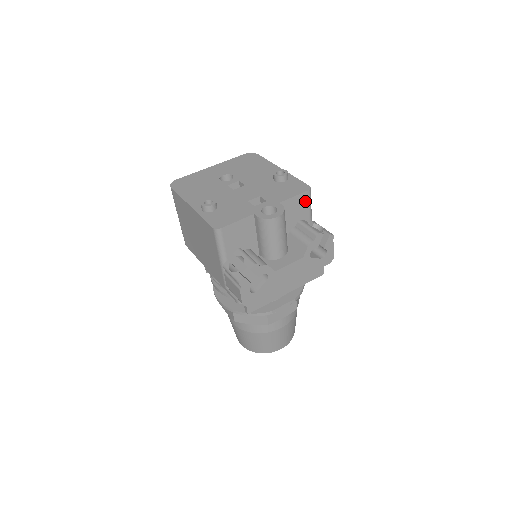
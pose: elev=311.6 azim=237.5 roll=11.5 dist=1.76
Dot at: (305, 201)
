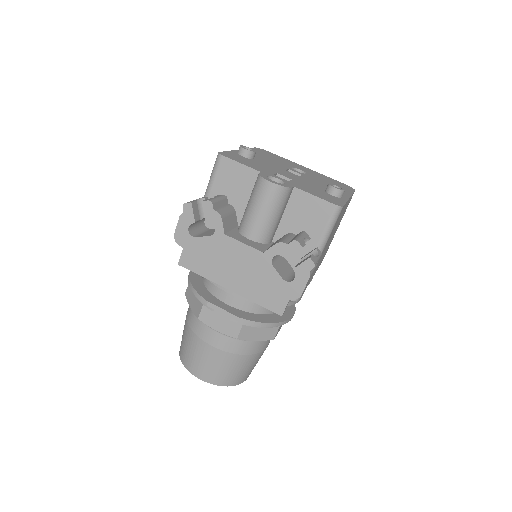
Dot at: (324, 215)
